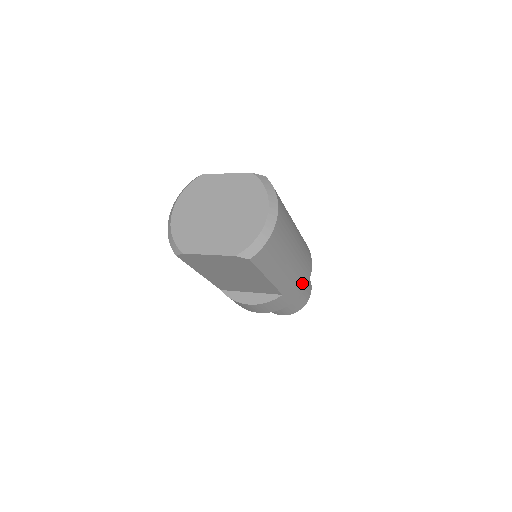
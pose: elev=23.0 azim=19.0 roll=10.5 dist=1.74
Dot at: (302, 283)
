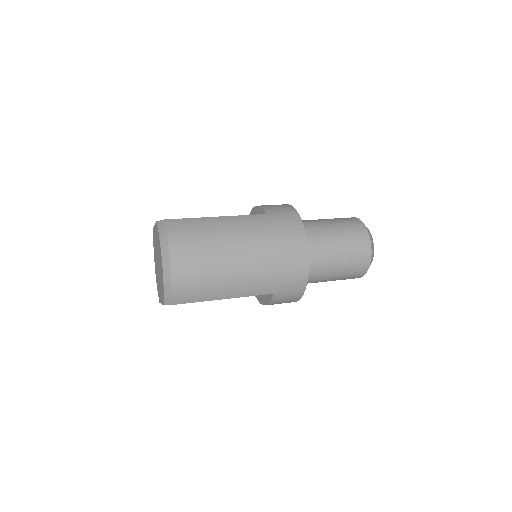
Dot at: (294, 272)
